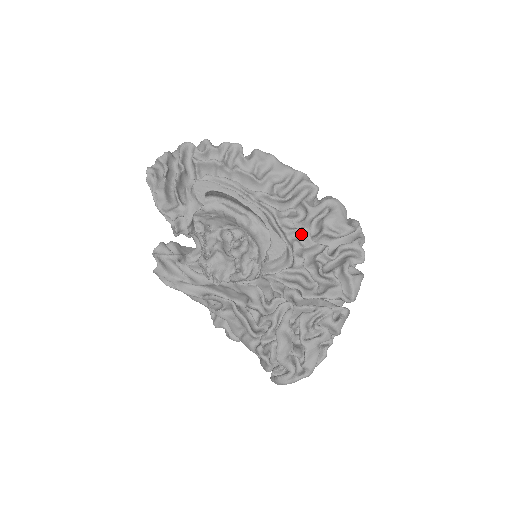
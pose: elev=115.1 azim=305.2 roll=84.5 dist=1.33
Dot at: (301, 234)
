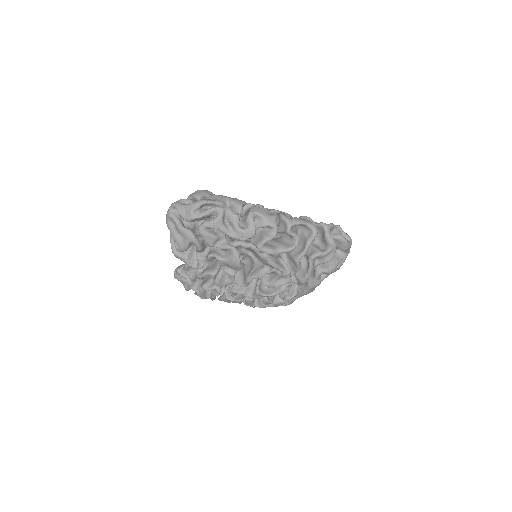
Dot at: occluded
